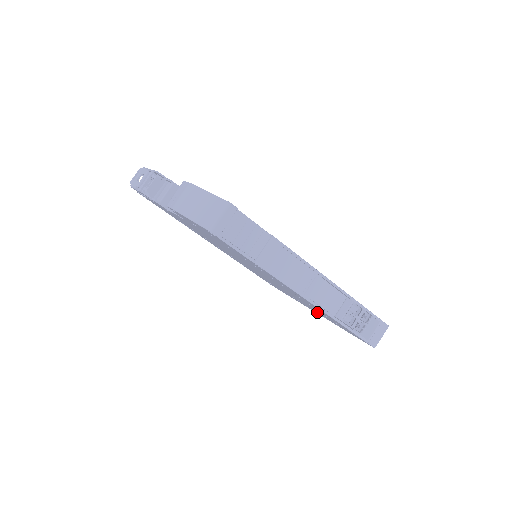
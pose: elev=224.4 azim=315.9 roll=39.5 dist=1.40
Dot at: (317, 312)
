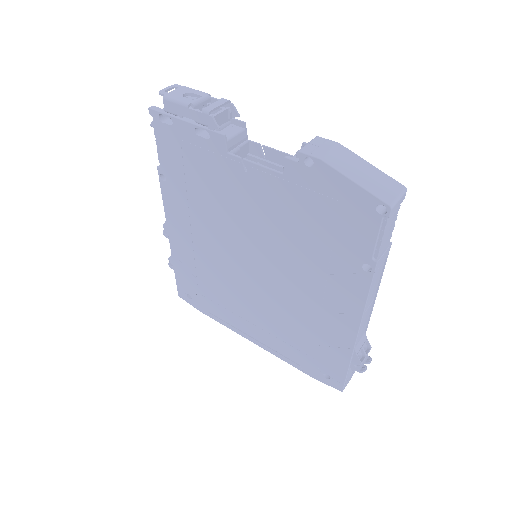
Dot at: (274, 340)
